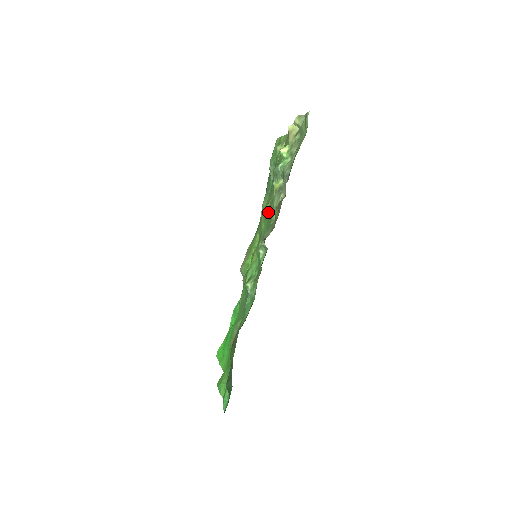
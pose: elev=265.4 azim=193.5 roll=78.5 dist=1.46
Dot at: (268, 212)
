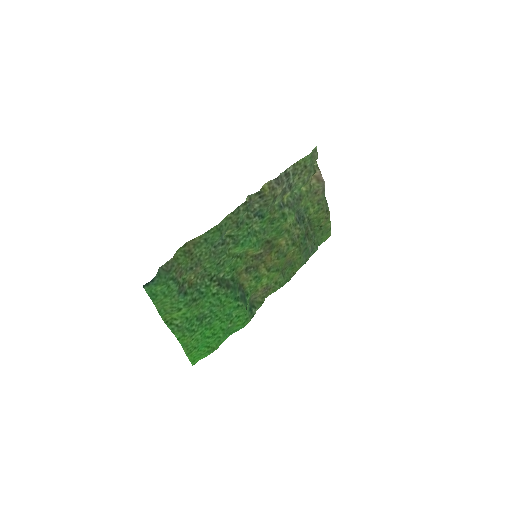
Dot at: (285, 243)
